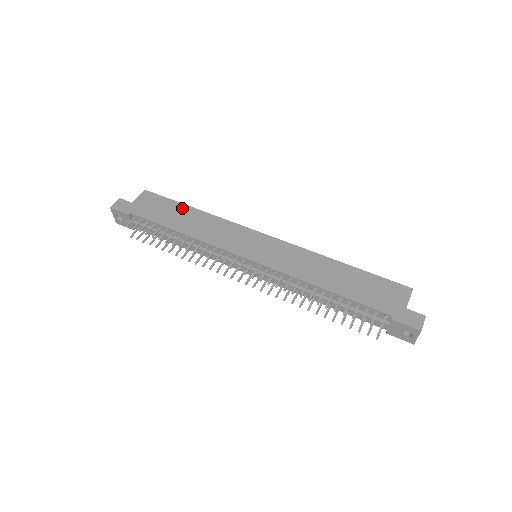
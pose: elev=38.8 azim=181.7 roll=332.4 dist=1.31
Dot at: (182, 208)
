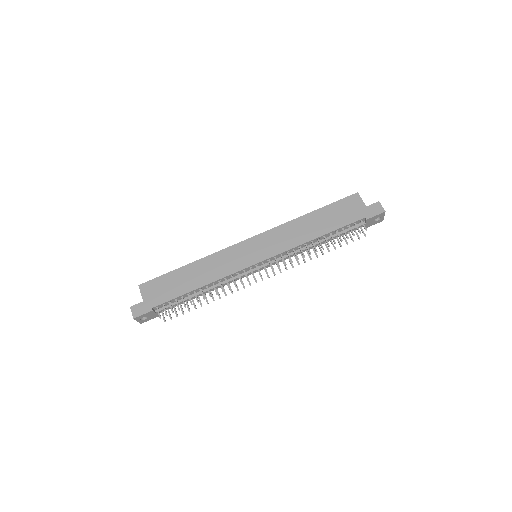
Dot at: (179, 272)
